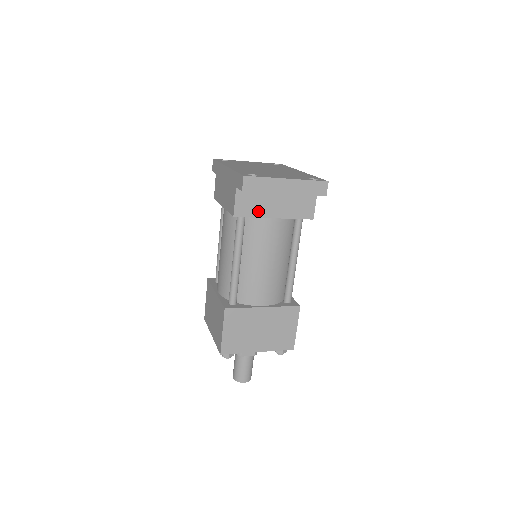
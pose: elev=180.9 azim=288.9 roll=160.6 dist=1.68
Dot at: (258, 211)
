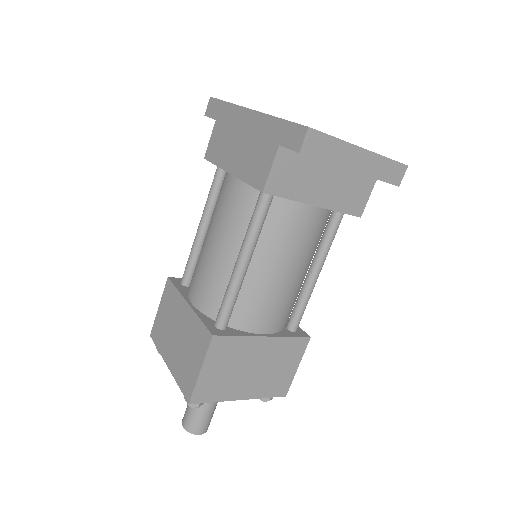
Dot at: (298, 191)
